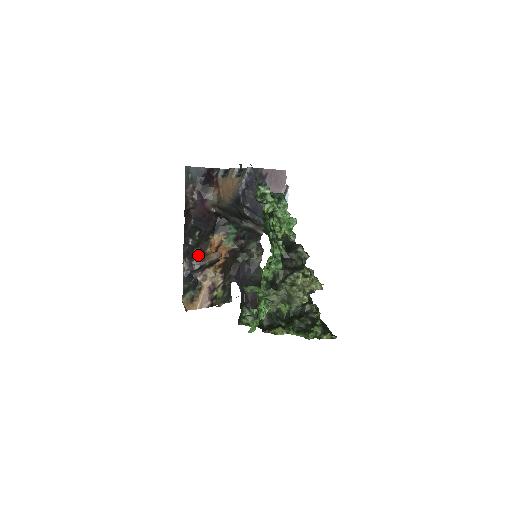
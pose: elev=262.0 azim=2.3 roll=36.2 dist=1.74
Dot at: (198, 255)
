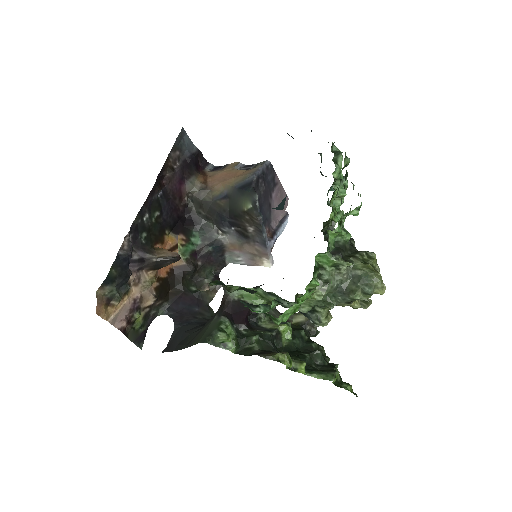
Dot at: (145, 243)
